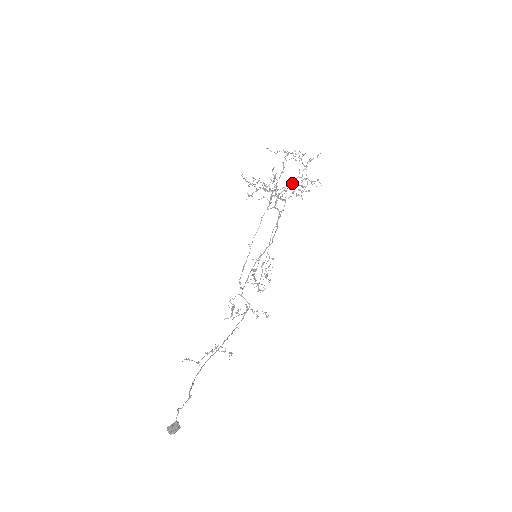
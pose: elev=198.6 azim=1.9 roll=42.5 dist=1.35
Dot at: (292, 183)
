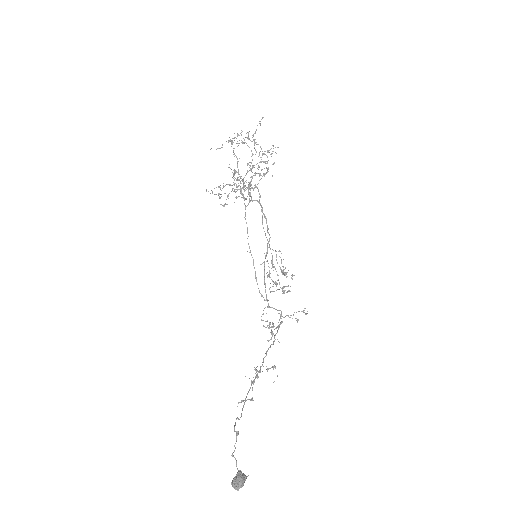
Dot at: (250, 165)
